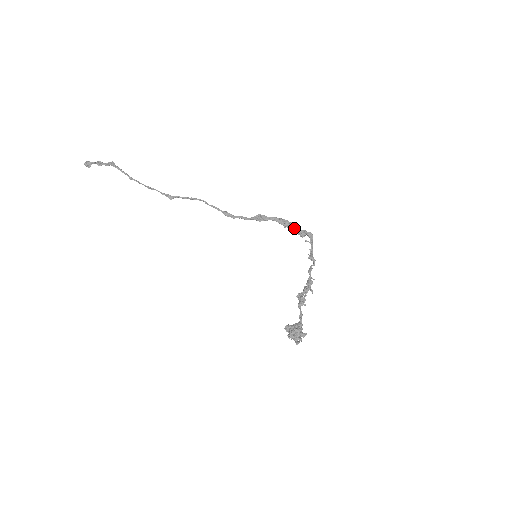
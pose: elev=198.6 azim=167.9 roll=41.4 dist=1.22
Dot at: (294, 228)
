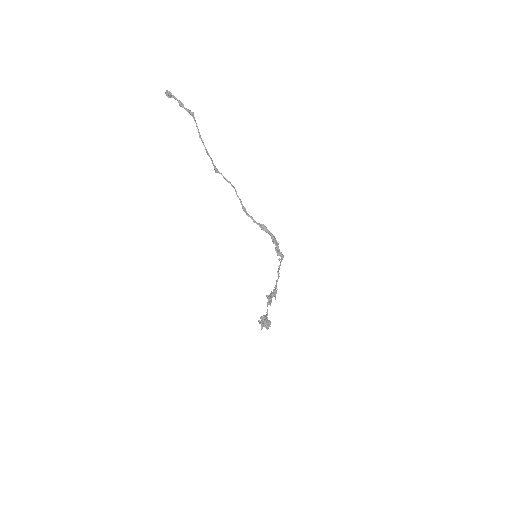
Dot at: (277, 247)
